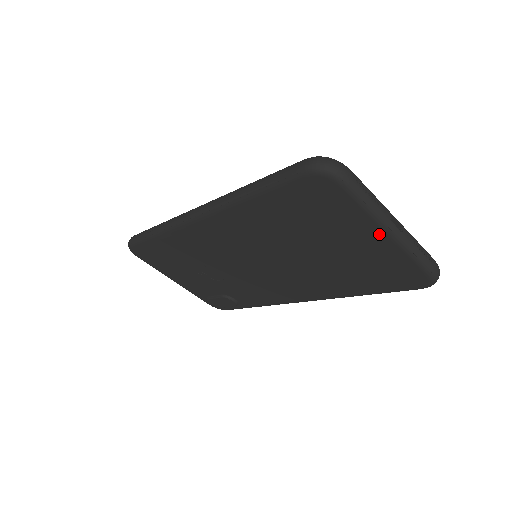
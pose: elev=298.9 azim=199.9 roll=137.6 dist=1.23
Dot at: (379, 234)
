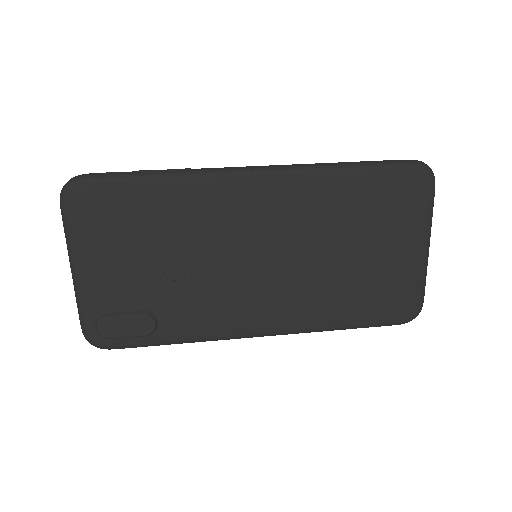
Dot at: (420, 246)
